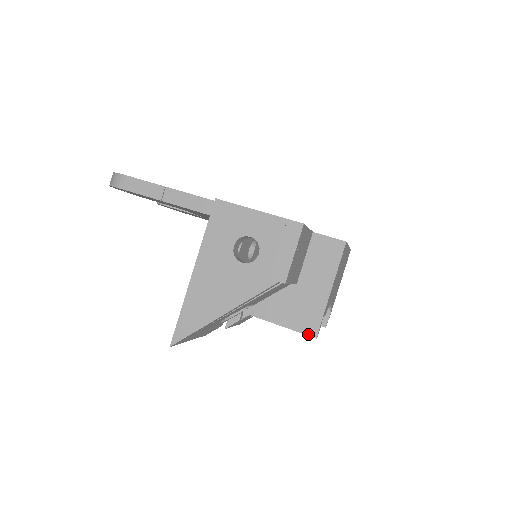
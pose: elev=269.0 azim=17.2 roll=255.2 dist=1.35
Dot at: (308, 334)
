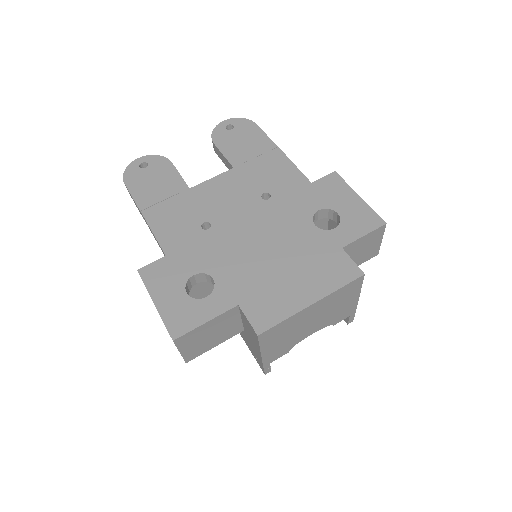
Dot at: (260, 367)
